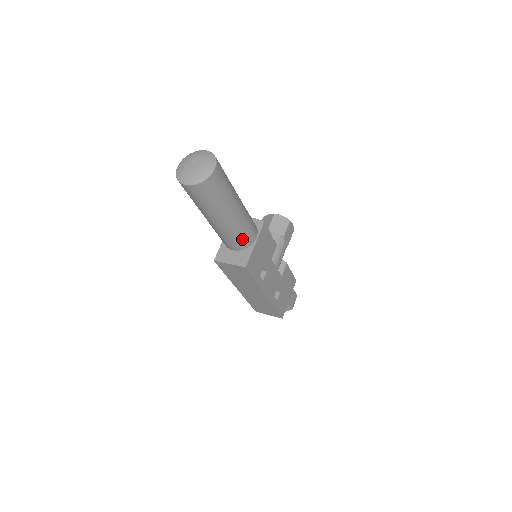
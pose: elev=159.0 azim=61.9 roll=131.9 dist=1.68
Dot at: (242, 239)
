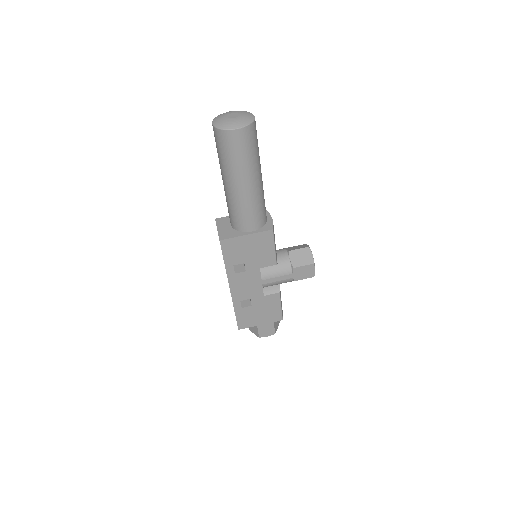
Dot at: (237, 218)
